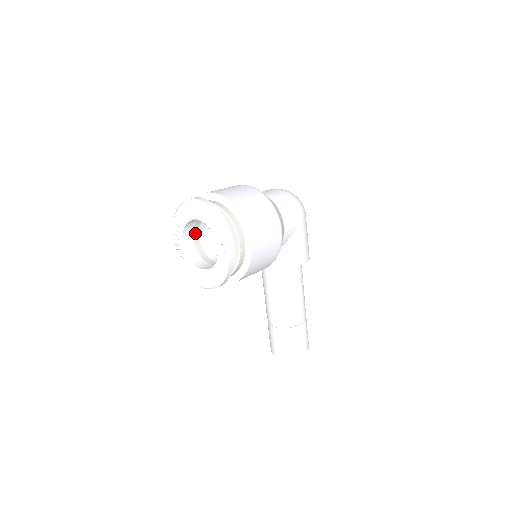
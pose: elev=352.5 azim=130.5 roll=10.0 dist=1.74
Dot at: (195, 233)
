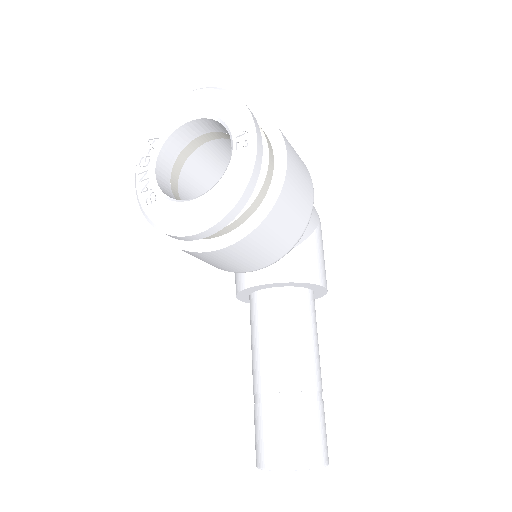
Dot at: (174, 173)
